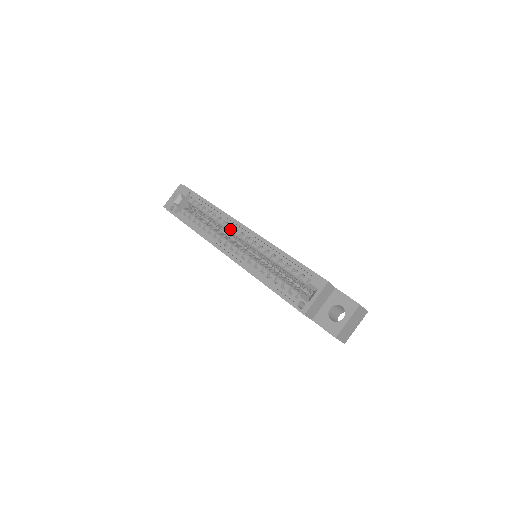
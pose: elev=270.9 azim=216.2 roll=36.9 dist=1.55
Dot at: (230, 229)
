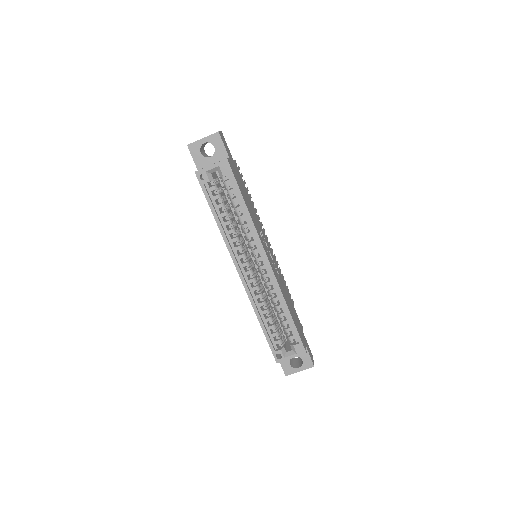
Dot at: (253, 247)
